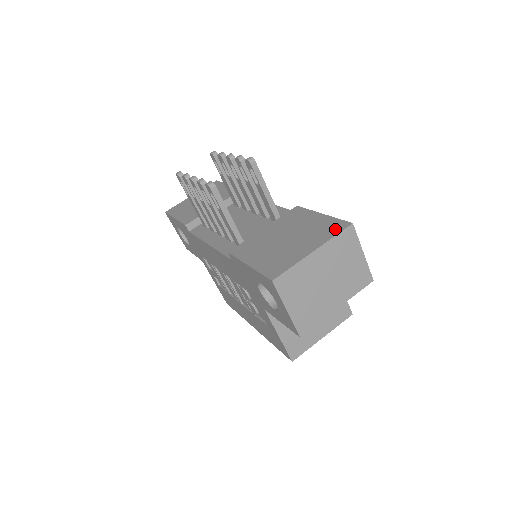
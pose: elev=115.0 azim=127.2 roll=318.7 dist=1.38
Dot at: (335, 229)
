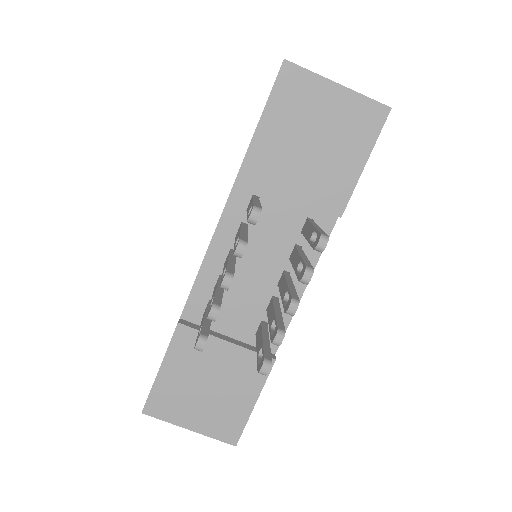
Dot at: (225, 434)
